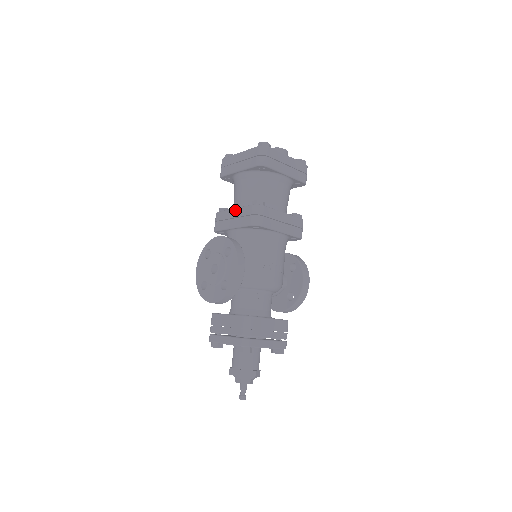
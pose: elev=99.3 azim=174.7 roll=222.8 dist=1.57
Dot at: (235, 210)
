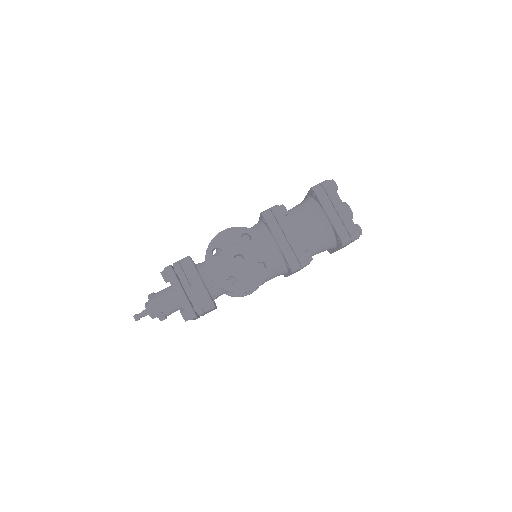
Dot at: (294, 236)
